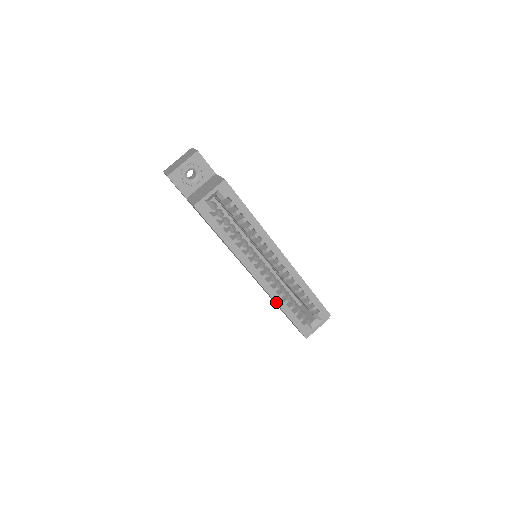
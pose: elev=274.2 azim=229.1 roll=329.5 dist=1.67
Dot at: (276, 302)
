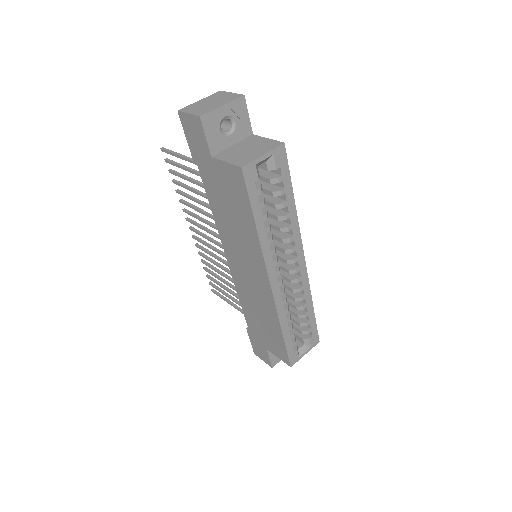
Dot at: (279, 319)
